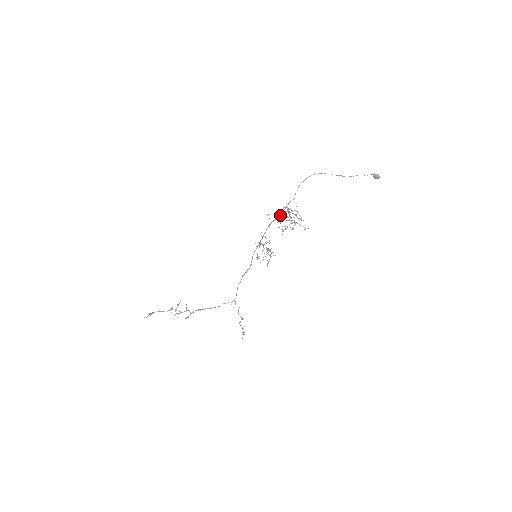
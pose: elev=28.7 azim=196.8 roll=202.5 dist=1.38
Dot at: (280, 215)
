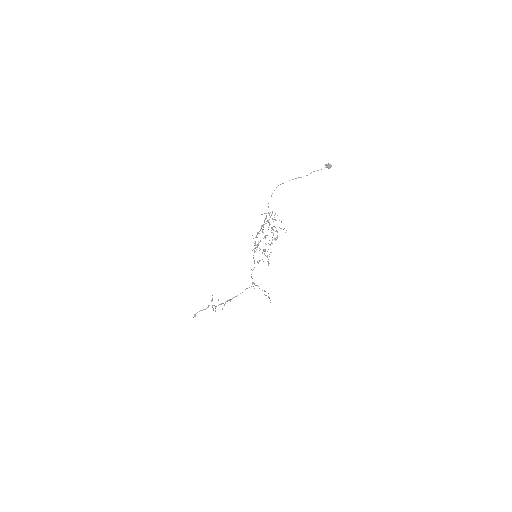
Dot at: (262, 230)
